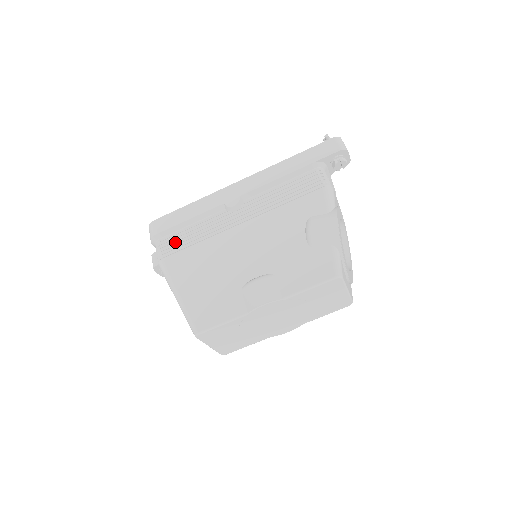
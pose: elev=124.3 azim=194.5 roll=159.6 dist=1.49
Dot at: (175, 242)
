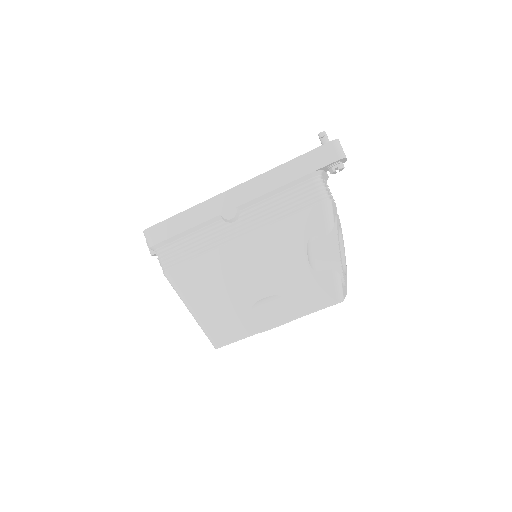
Dot at: (176, 253)
